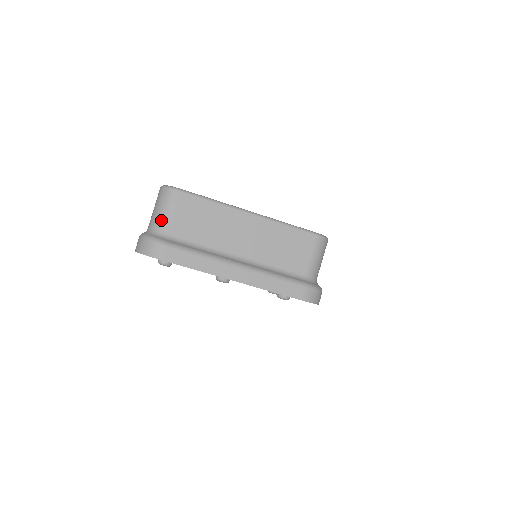
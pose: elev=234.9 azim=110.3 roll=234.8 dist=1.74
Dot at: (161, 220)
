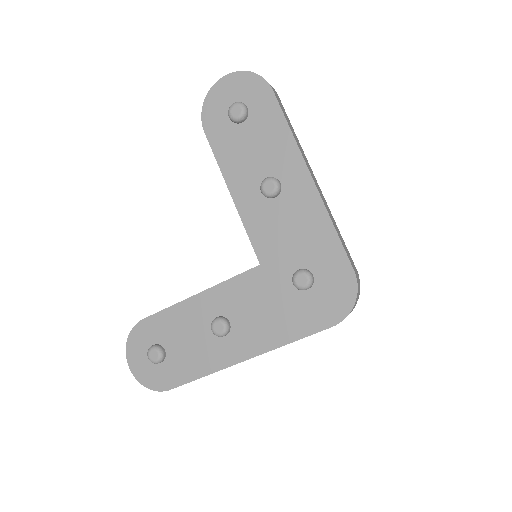
Dot at: occluded
